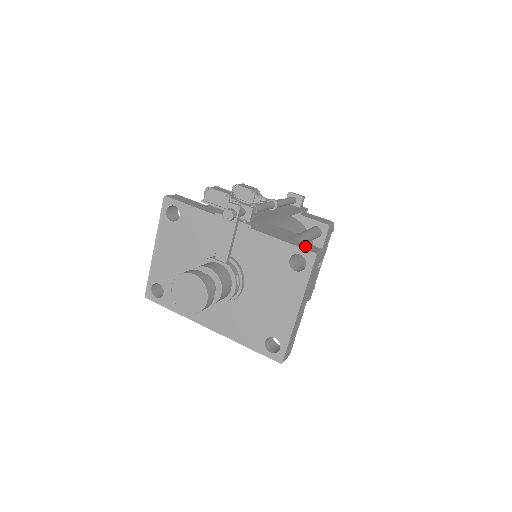
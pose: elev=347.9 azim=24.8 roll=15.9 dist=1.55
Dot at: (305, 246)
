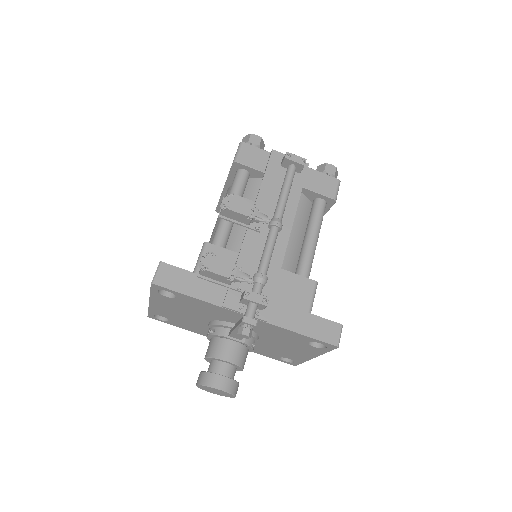
Dot at: (326, 333)
